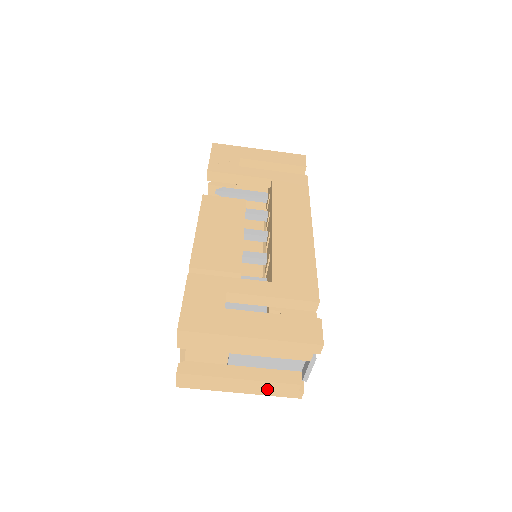
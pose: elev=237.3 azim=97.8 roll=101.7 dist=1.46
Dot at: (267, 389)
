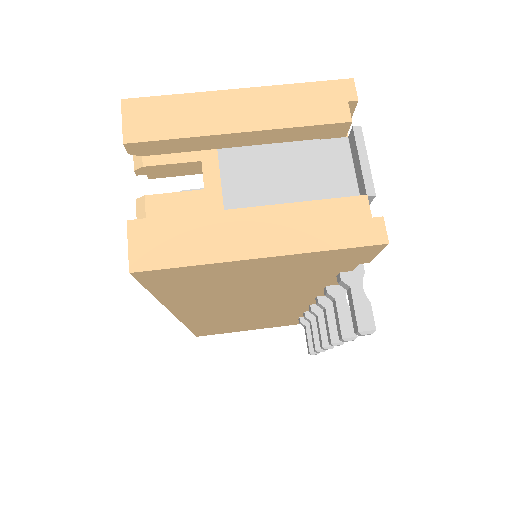
Dot at: (311, 228)
